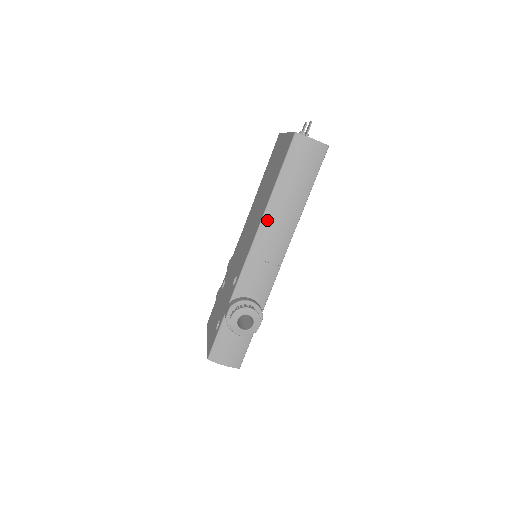
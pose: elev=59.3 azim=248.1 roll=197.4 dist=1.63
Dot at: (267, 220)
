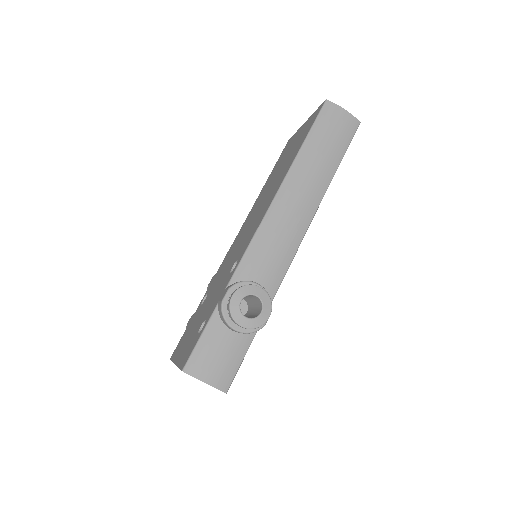
Dot at: (287, 188)
